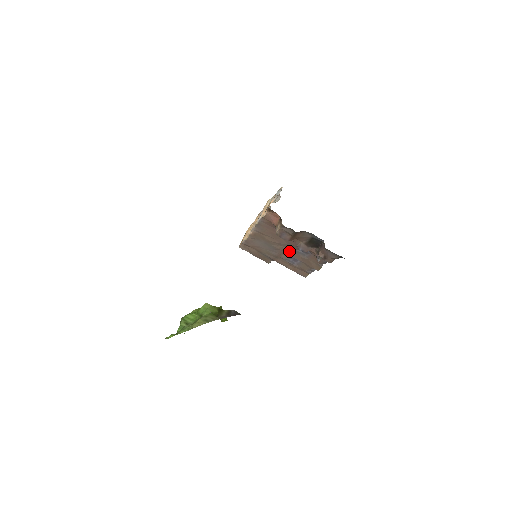
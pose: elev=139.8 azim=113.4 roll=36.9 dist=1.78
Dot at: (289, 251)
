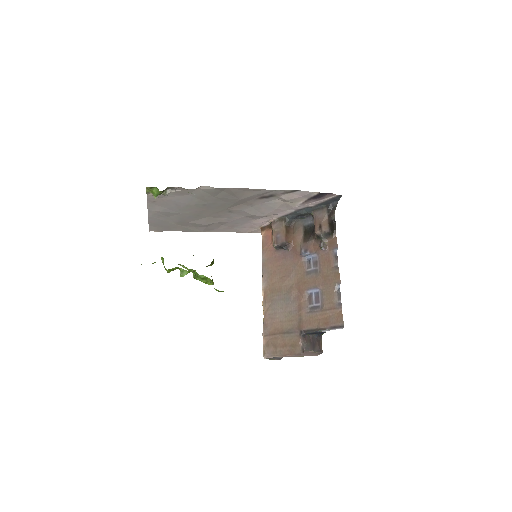
Dot at: (302, 282)
